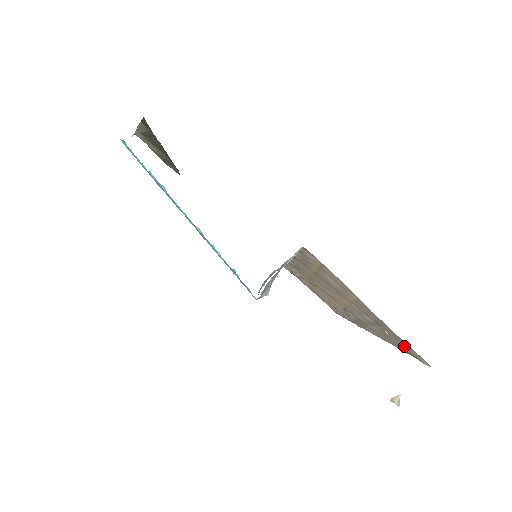
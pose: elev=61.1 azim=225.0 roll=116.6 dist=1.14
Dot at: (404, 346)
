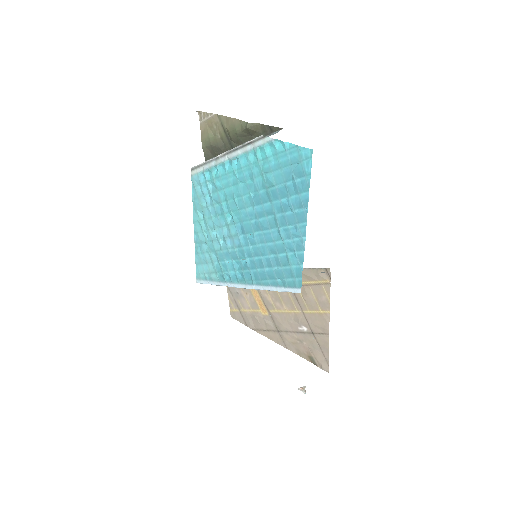
Dot at: (318, 354)
